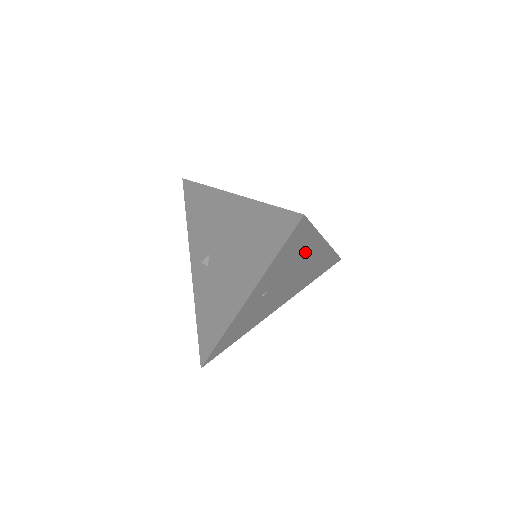
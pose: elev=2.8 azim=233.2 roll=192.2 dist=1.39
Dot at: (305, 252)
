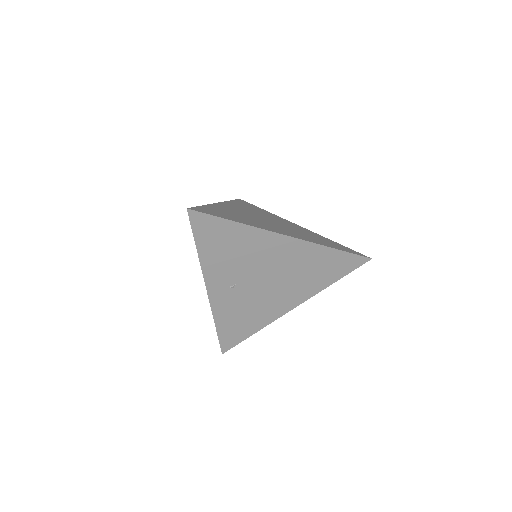
Dot at: (253, 246)
